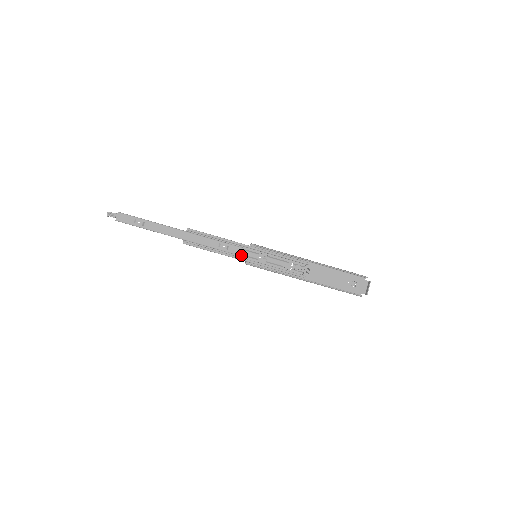
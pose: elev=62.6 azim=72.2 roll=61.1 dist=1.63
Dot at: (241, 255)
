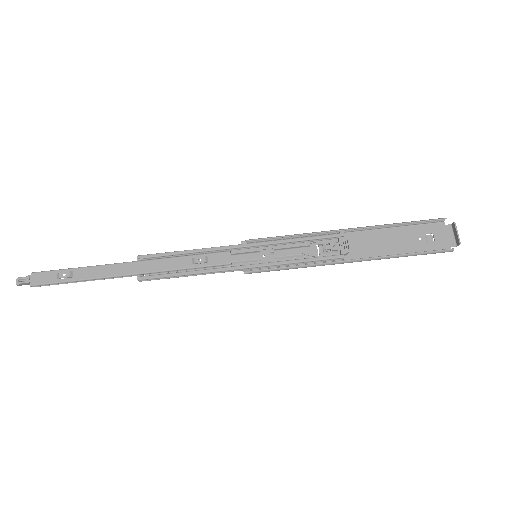
Dot at: (233, 264)
